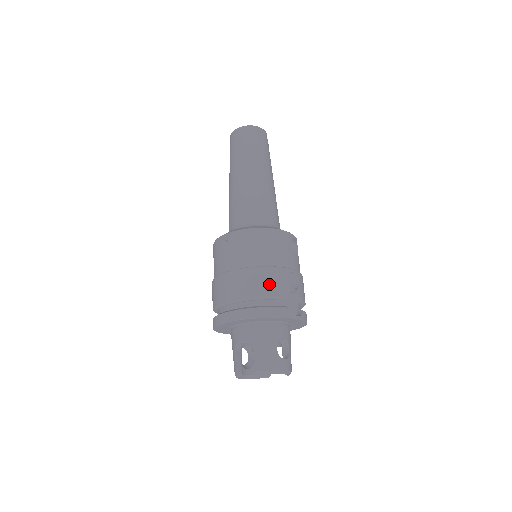
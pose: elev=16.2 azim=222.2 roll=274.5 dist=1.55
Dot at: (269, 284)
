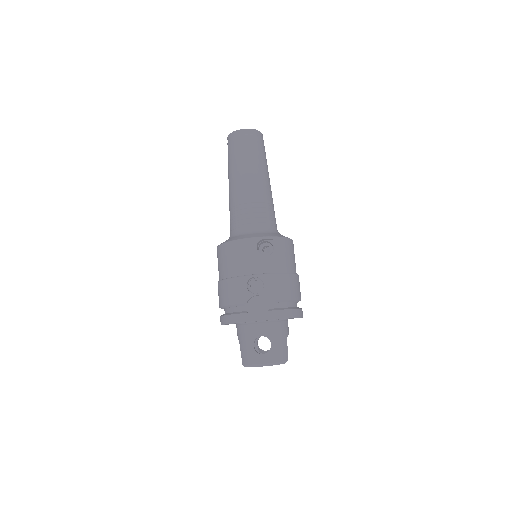
Dot at: (231, 294)
